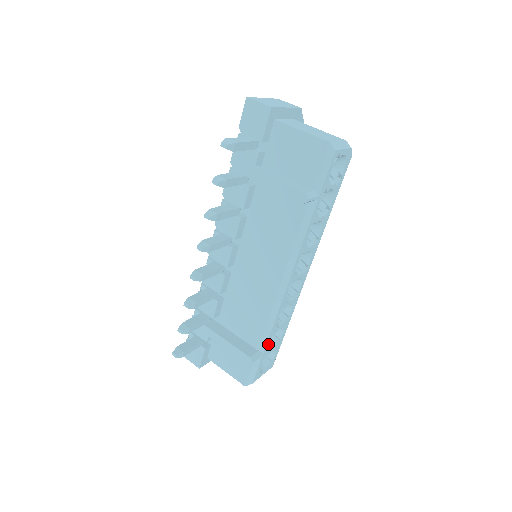
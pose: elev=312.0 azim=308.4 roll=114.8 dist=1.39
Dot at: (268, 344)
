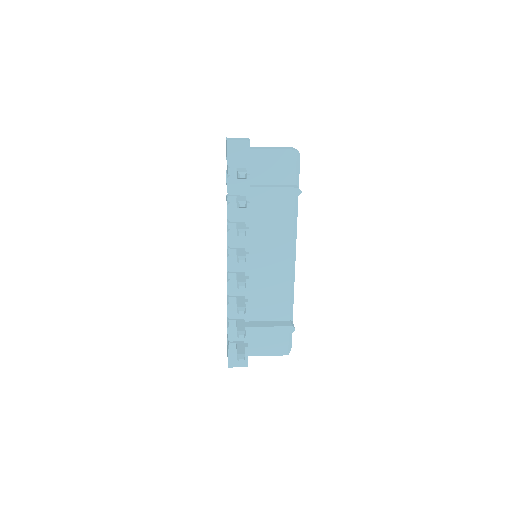
Dot at: (292, 313)
